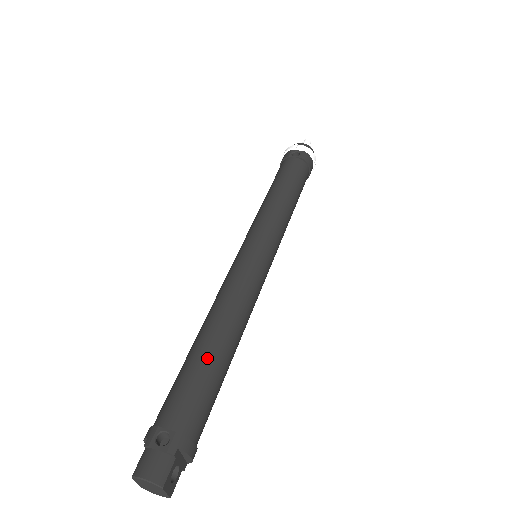
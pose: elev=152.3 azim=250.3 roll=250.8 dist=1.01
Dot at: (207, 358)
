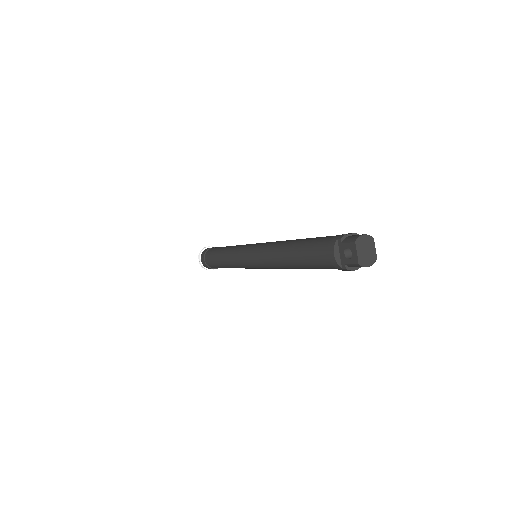
Dot at: occluded
